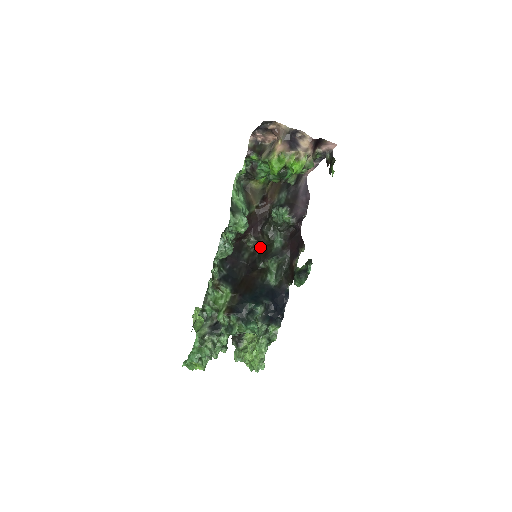
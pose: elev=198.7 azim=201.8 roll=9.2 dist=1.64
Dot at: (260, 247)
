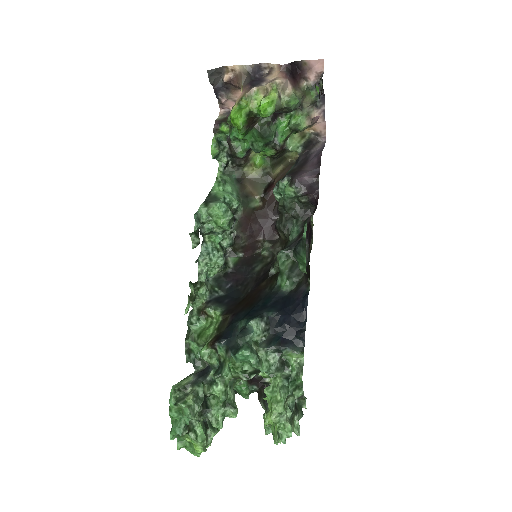
Dot at: (277, 251)
